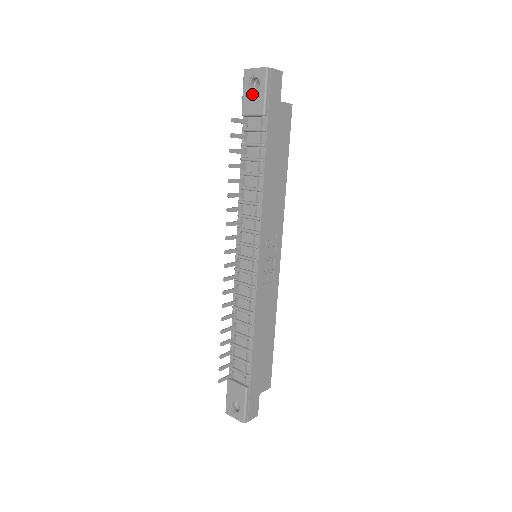
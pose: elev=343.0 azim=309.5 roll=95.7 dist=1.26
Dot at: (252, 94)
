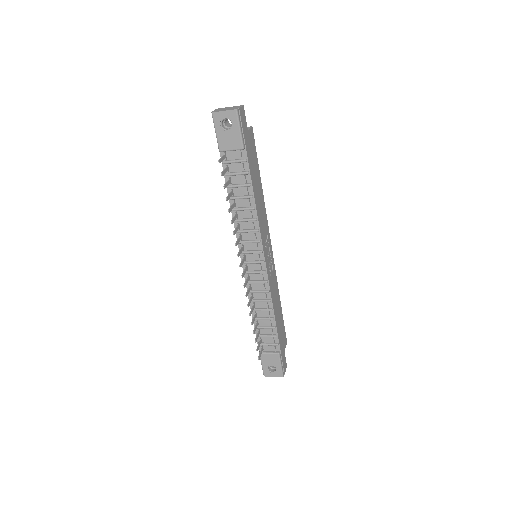
Dot at: (226, 133)
